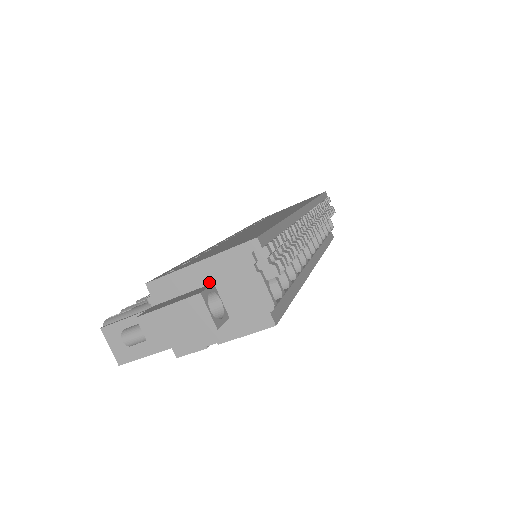
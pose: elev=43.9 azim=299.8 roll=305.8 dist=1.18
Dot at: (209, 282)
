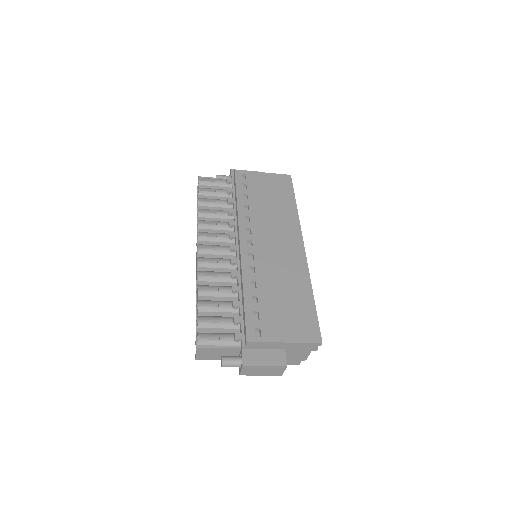
Dot at: (283, 349)
